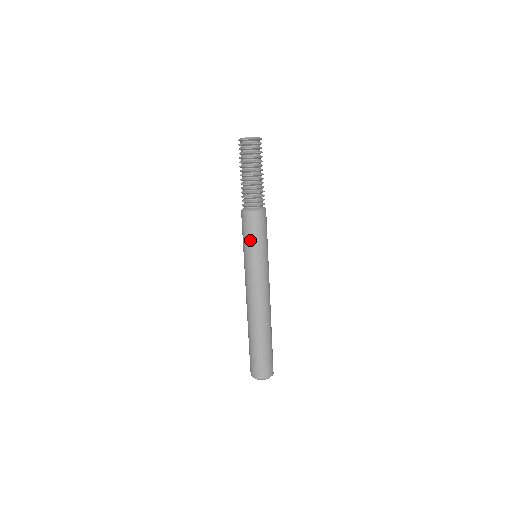
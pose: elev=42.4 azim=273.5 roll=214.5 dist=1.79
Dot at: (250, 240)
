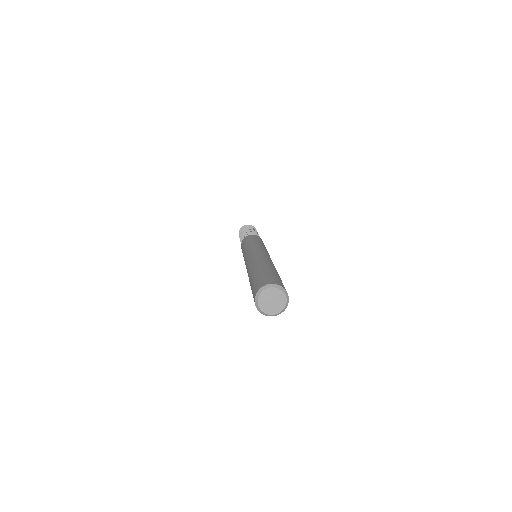
Dot at: (245, 244)
